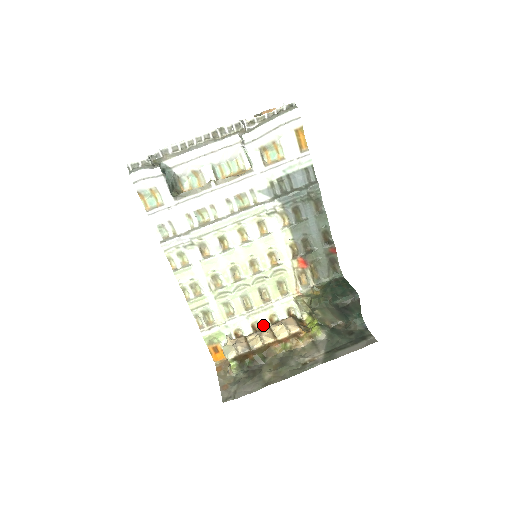
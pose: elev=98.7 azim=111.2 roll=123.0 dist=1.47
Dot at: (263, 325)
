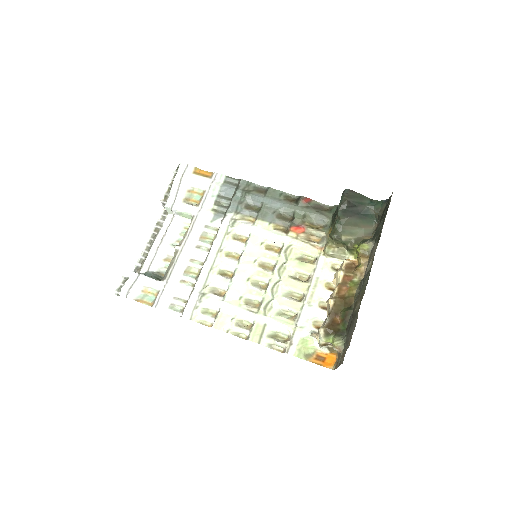
Dot at: occluded
